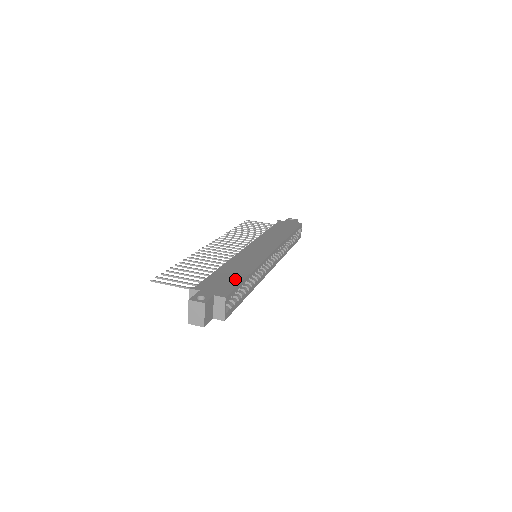
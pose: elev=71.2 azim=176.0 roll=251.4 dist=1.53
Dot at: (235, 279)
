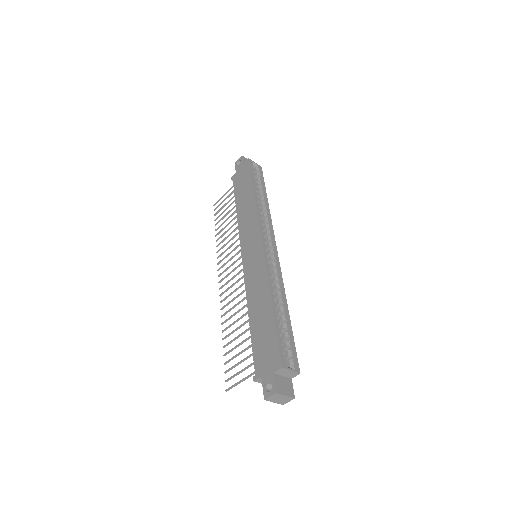
Dot at: (269, 329)
